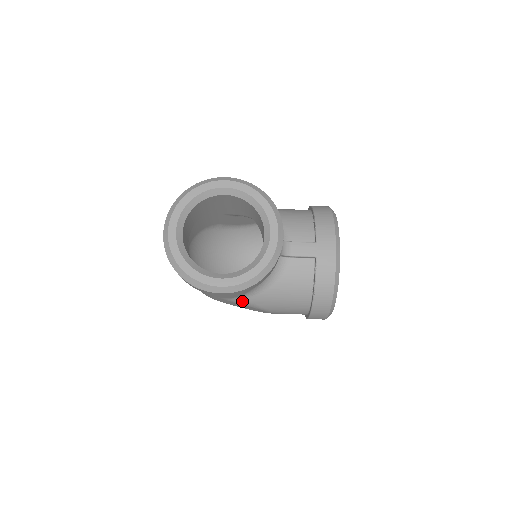
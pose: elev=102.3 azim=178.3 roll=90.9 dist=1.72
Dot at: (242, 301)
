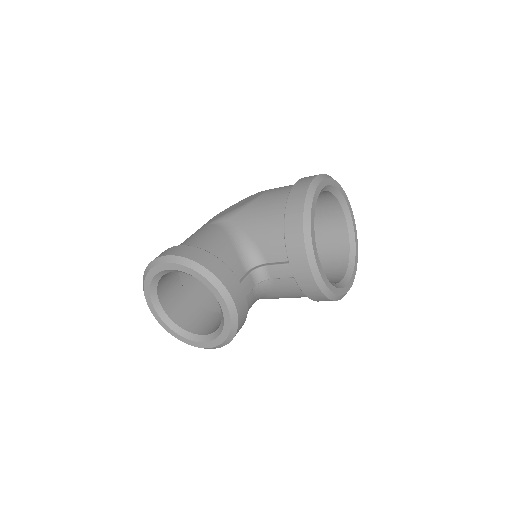
Dot at: occluded
